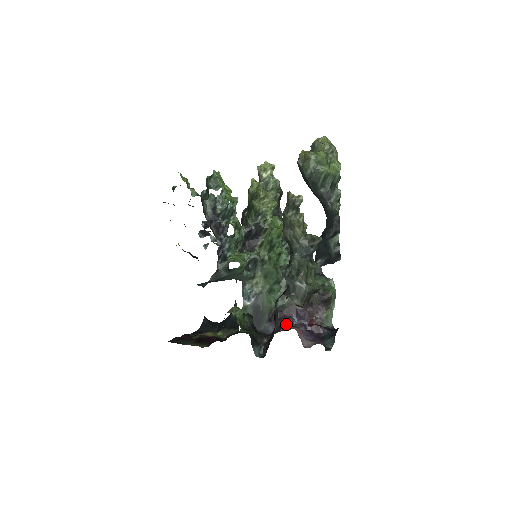
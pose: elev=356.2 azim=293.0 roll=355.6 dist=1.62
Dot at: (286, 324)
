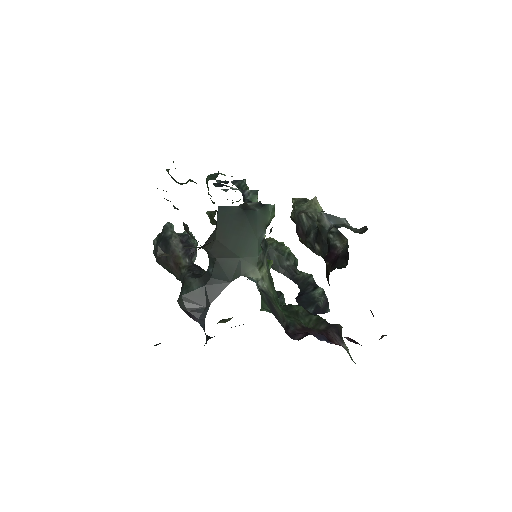
Dot at: occluded
